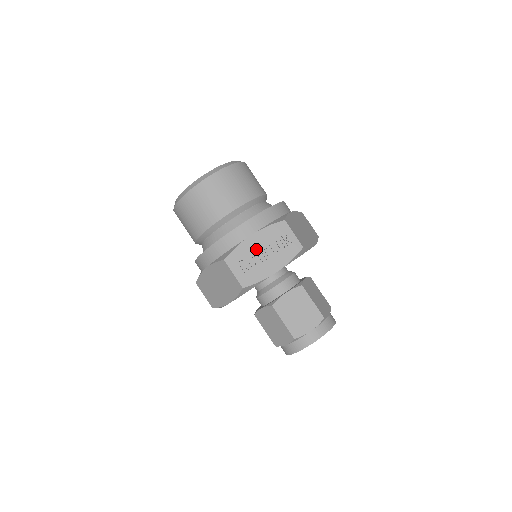
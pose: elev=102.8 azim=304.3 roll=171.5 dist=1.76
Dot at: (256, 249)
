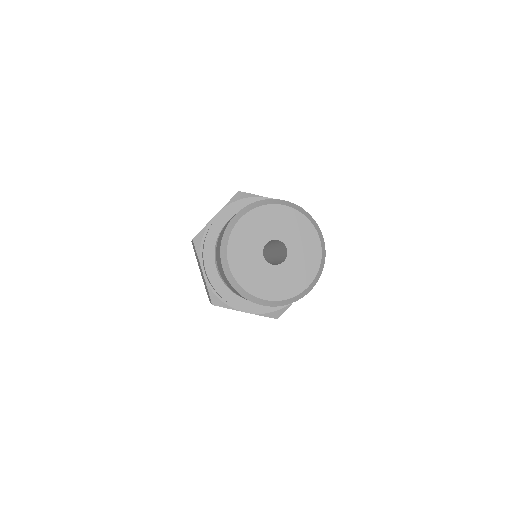
Dot at: occluded
